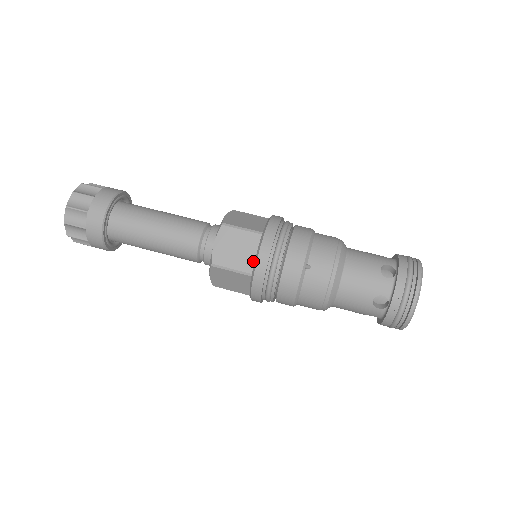
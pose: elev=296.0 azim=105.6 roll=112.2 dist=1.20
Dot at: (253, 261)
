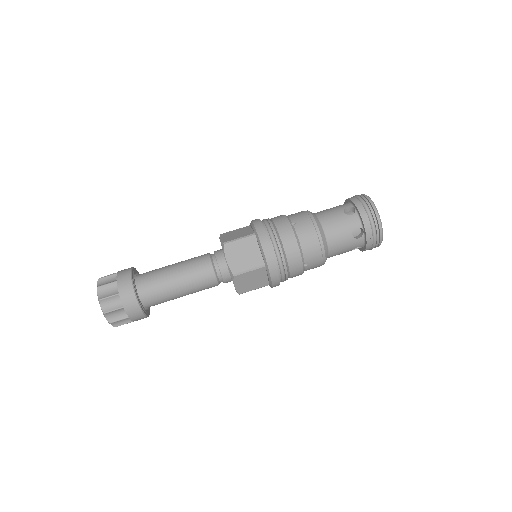
Dot at: (267, 280)
